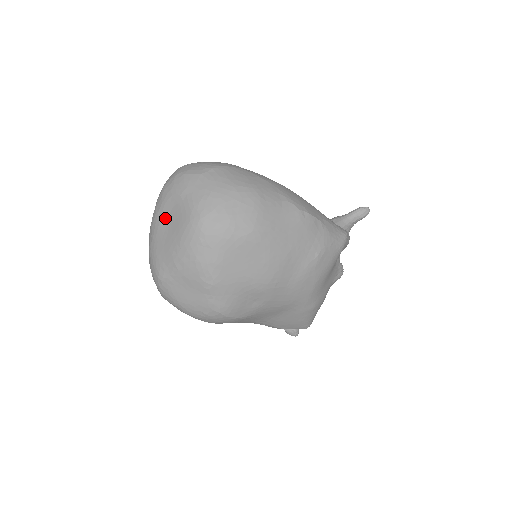
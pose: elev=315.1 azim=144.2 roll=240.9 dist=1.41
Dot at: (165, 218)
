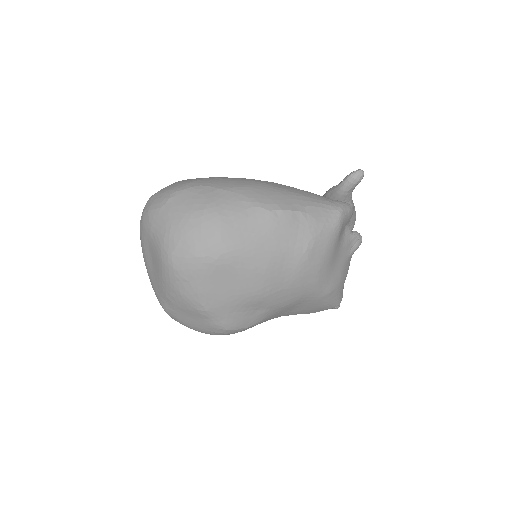
Dot at: (148, 256)
